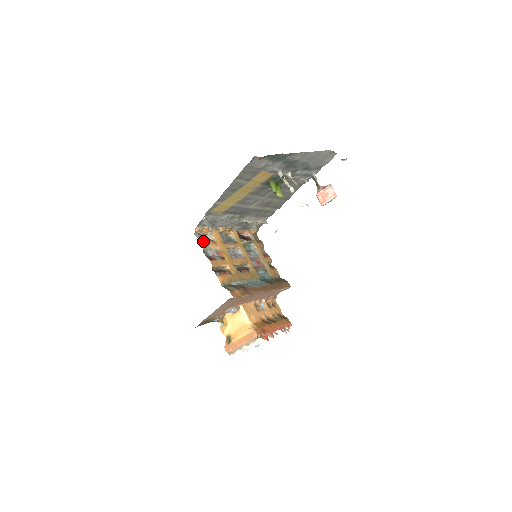
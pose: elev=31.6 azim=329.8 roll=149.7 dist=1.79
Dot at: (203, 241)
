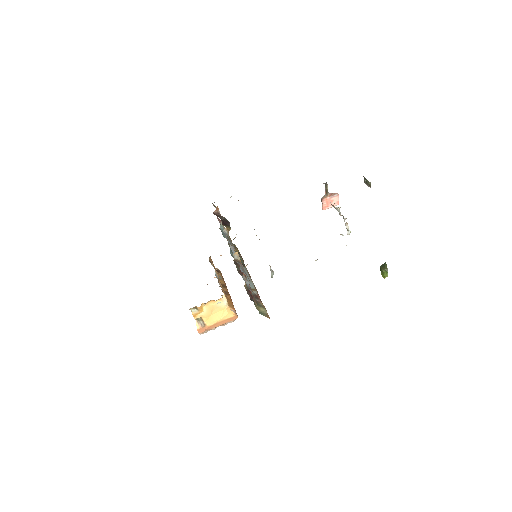
Dot at: (246, 274)
